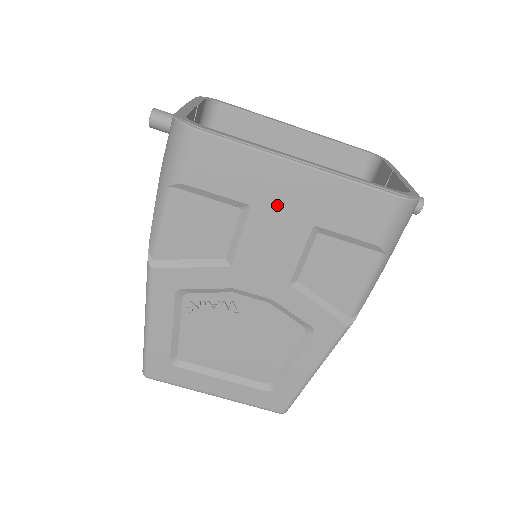
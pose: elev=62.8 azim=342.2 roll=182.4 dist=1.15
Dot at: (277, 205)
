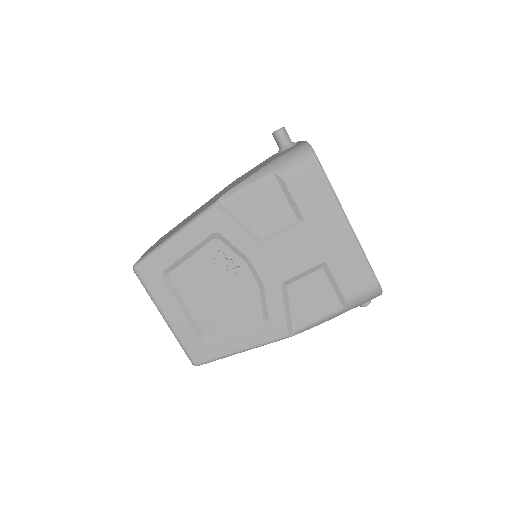
Dot at: (318, 234)
